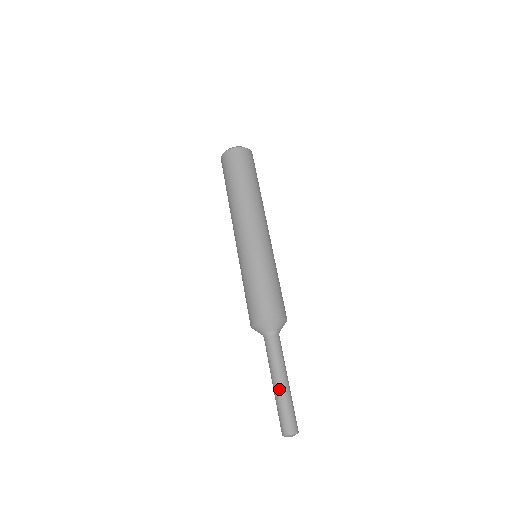
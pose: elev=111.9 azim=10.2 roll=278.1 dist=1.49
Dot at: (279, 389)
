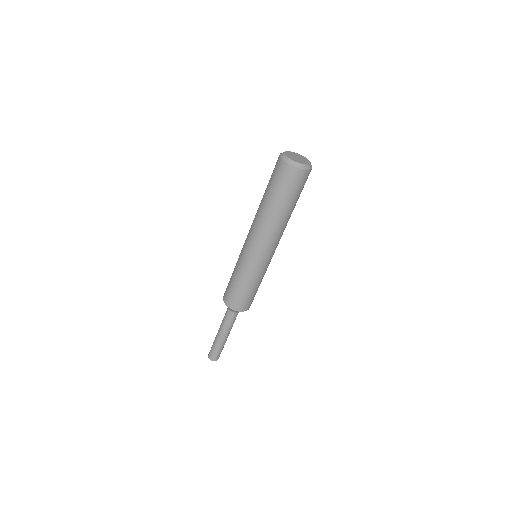
Dot at: (221, 341)
